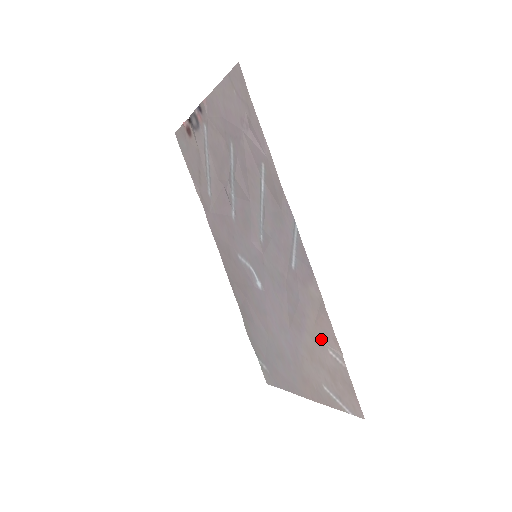
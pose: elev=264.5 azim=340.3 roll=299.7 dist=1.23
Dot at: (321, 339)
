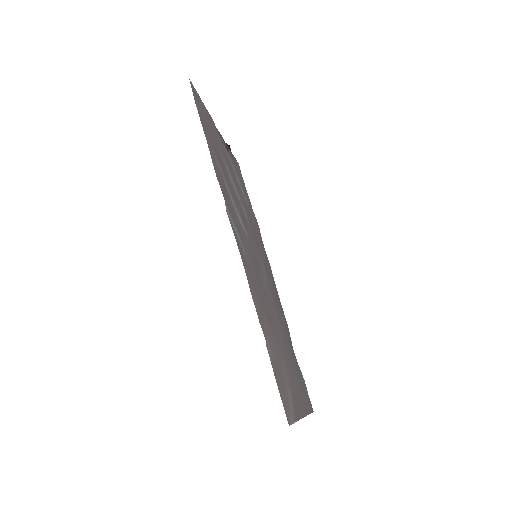
Dot at: (266, 329)
